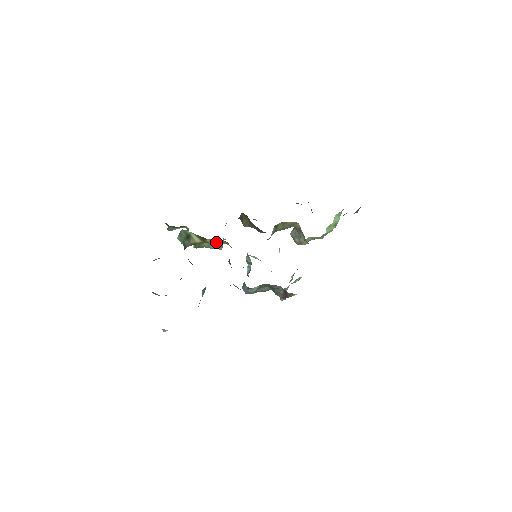
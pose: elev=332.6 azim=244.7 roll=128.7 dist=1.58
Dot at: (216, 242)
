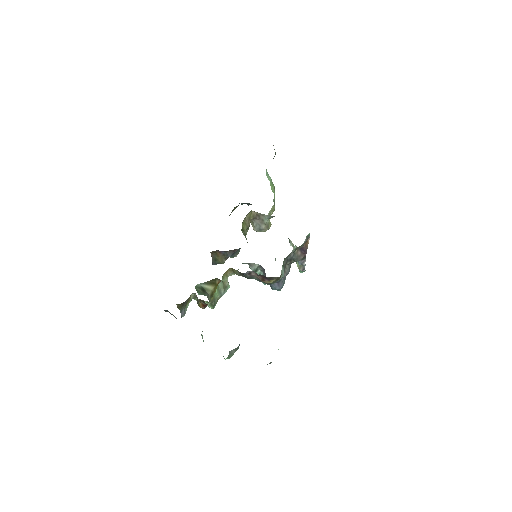
Dot at: (222, 282)
